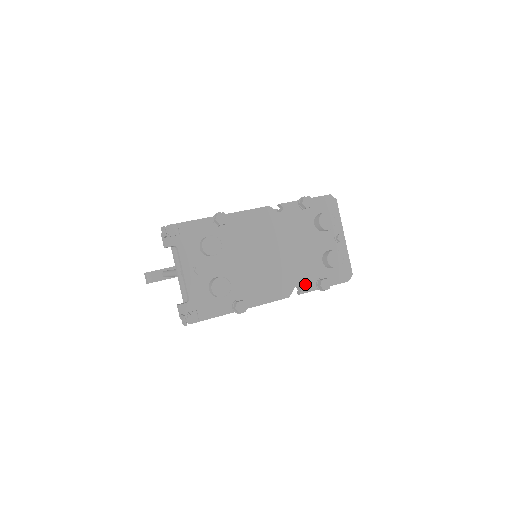
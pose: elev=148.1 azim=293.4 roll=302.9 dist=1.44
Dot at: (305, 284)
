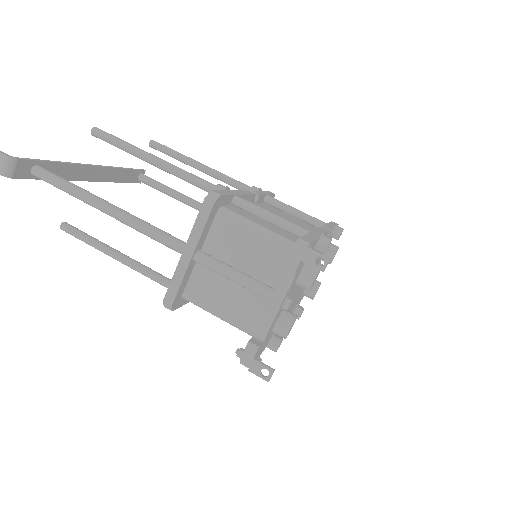
Dot at: (292, 311)
